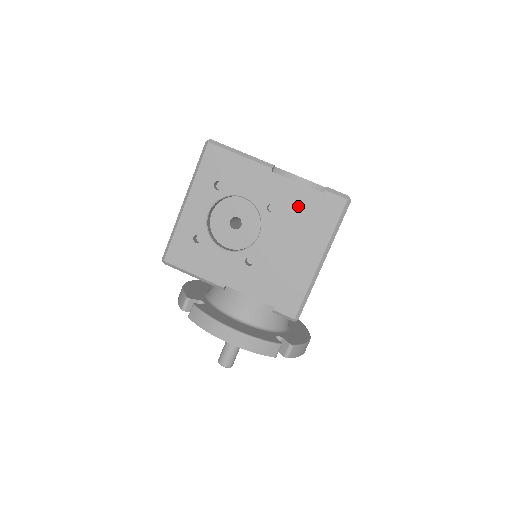
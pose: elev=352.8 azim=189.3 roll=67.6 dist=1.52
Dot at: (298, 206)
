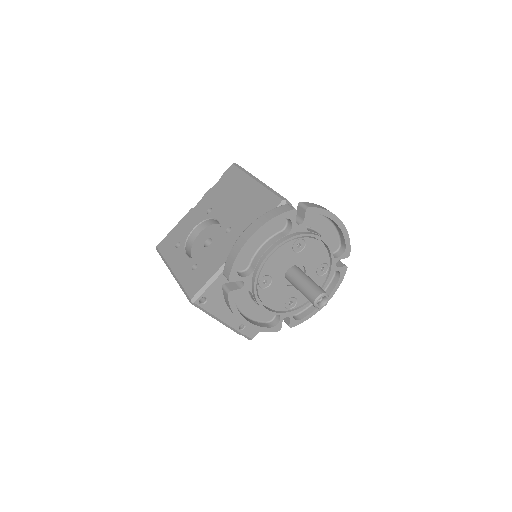
Dot at: (218, 193)
